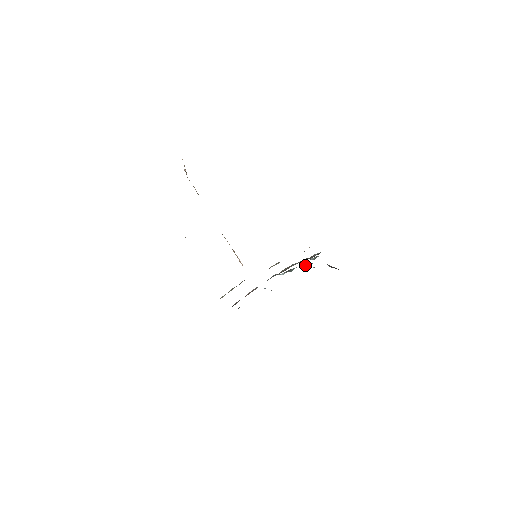
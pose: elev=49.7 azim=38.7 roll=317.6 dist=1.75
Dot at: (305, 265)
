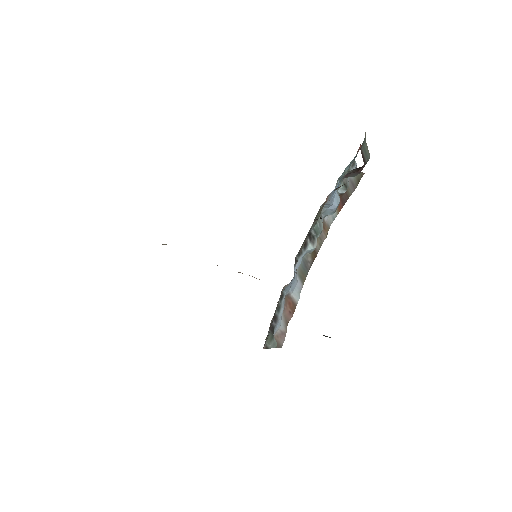
Dot at: (326, 208)
